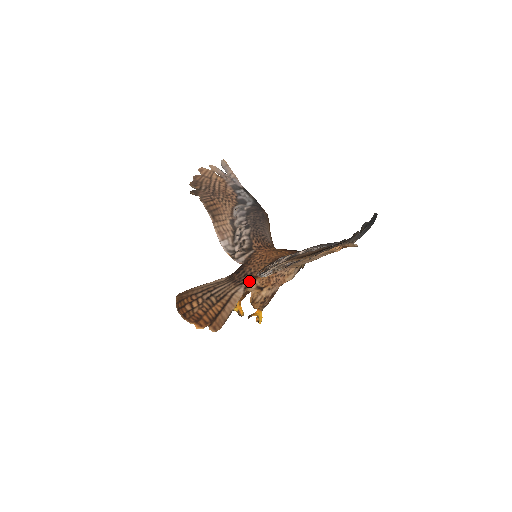
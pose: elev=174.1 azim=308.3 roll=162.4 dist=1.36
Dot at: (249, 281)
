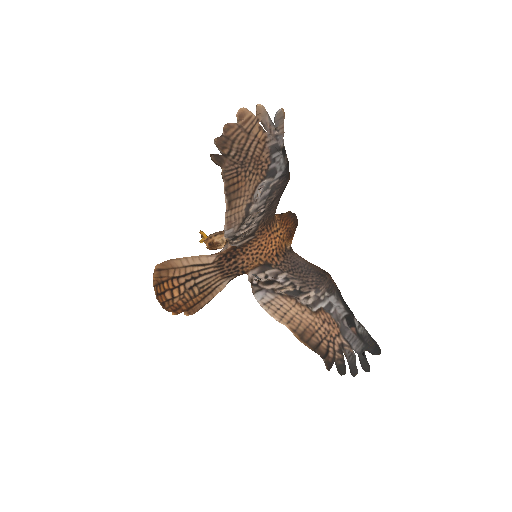
Dot at: (237, 275)
